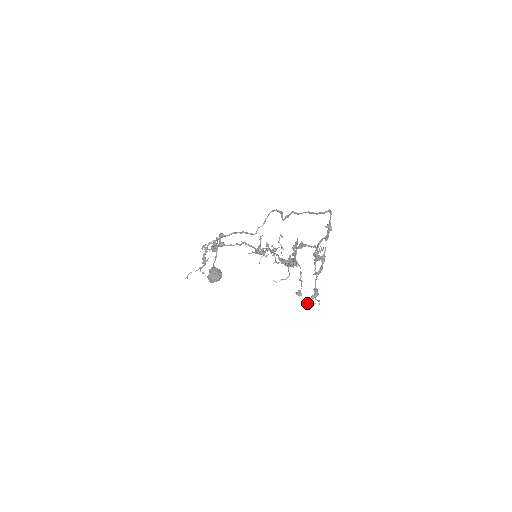
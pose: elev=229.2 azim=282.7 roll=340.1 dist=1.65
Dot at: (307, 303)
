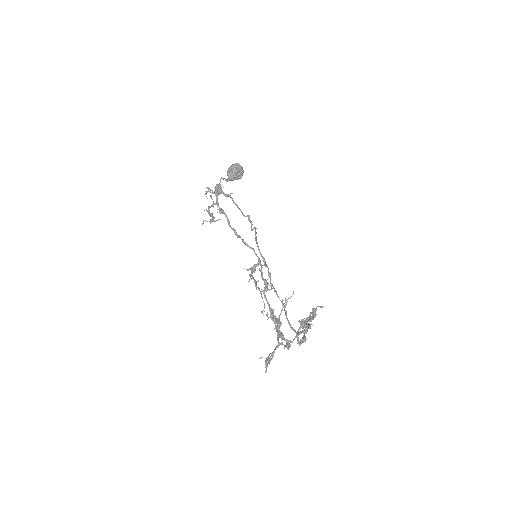
Dot at: occluded
